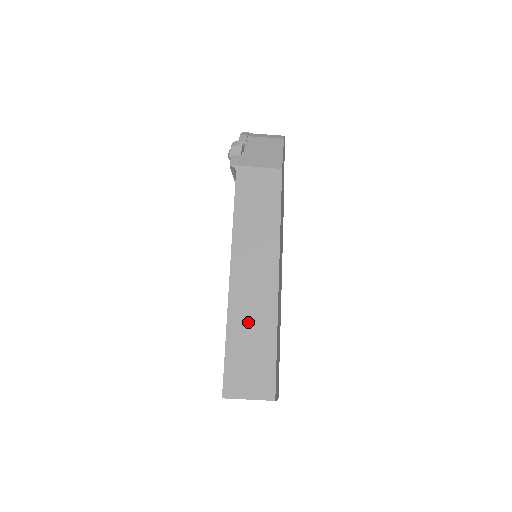
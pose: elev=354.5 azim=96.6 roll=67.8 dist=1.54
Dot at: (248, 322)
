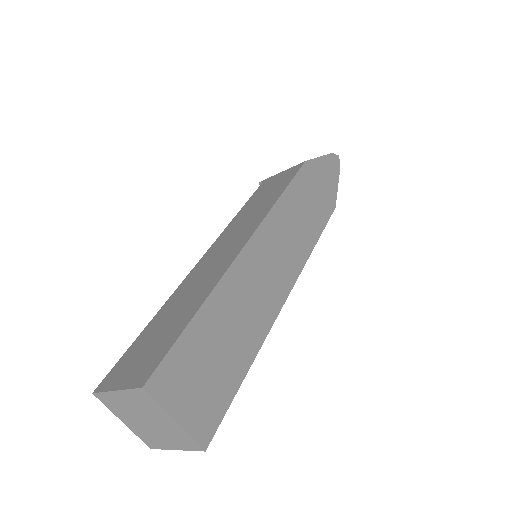
Dot at: (183, 298)
